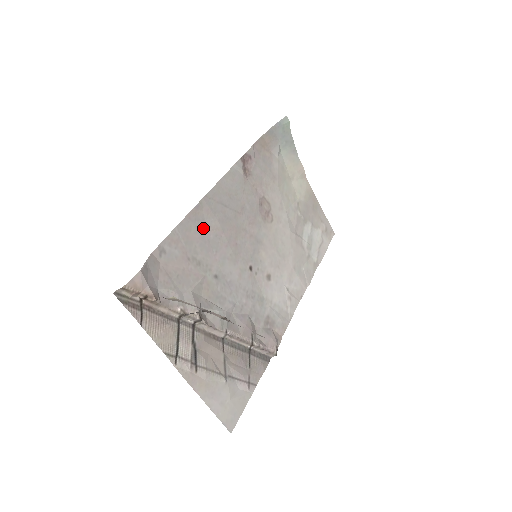
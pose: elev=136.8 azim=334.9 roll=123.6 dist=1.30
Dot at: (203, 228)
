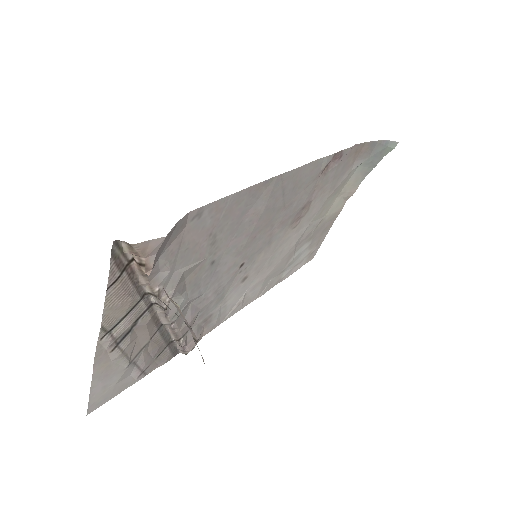
Dot at: (249, 207)
